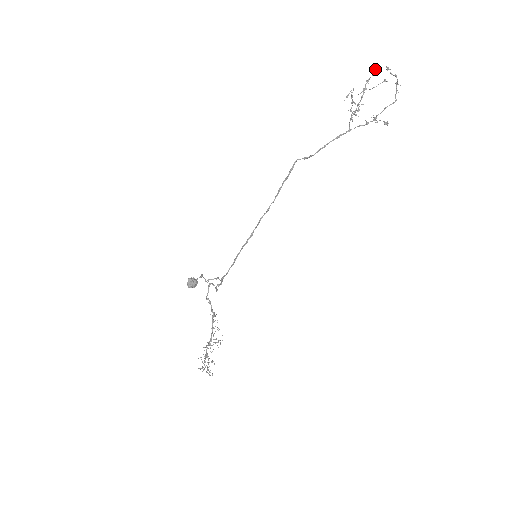
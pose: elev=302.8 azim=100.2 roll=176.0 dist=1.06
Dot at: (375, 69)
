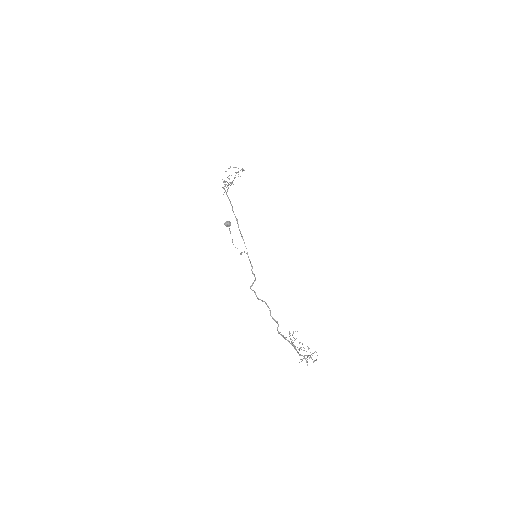
Dot at: occluded
